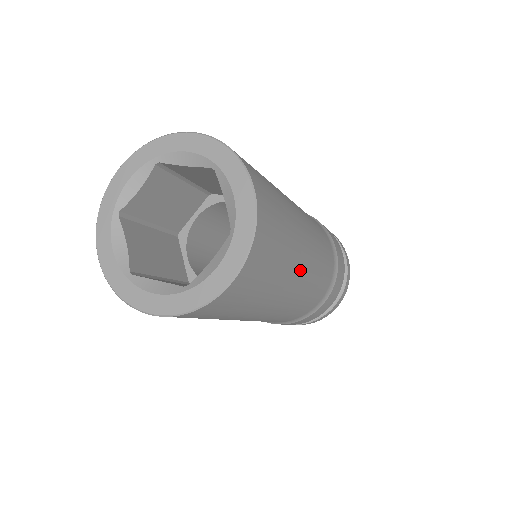
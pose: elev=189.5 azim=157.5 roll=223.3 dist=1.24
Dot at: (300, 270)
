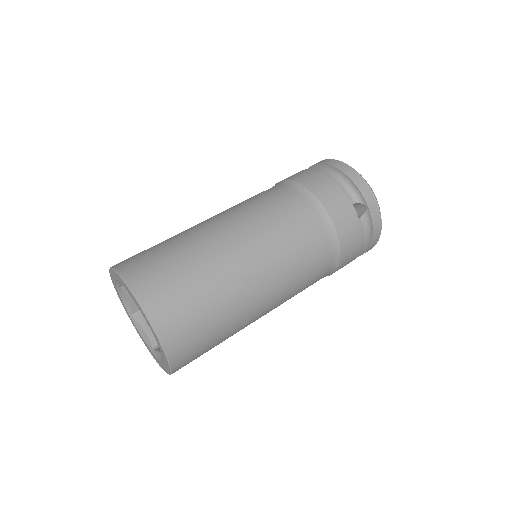
Dot at: occluded
